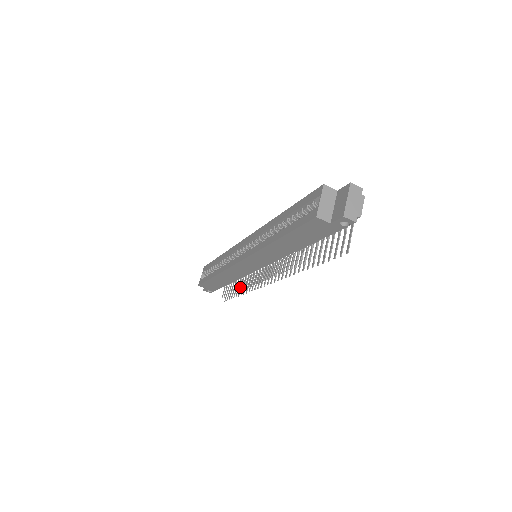
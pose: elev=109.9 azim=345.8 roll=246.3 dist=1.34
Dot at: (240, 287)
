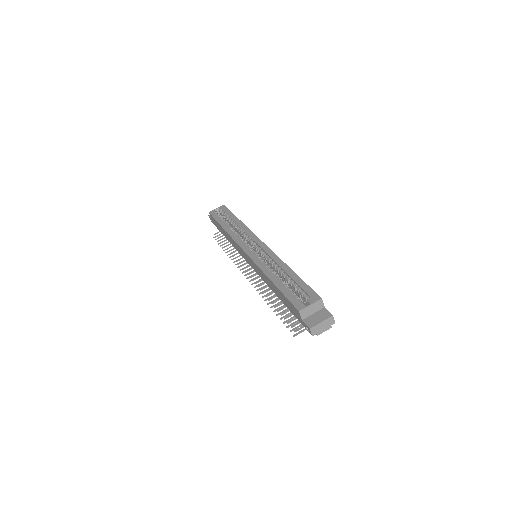
Dot at: (230, 246)
